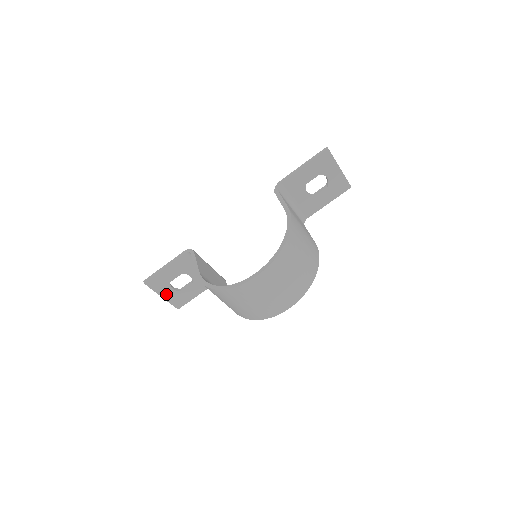
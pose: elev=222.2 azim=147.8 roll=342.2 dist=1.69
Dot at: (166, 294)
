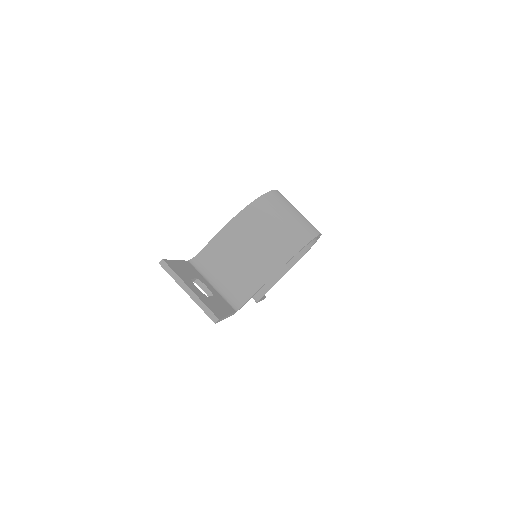
Dot at: (193, 290)
